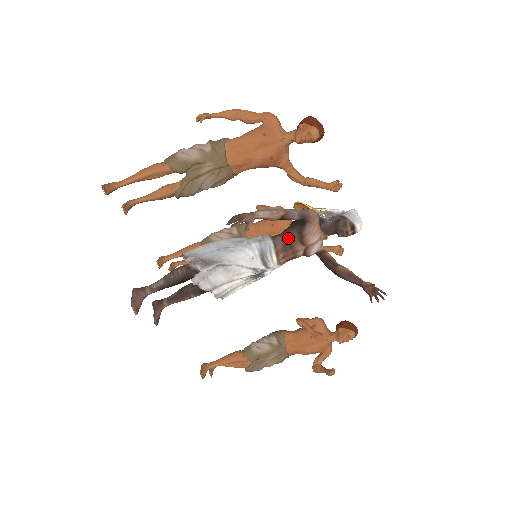
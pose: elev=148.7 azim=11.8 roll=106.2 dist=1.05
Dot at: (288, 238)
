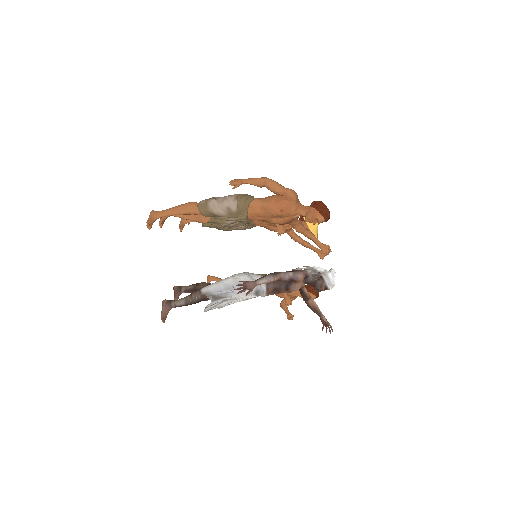
Dot at: (278, 287)
